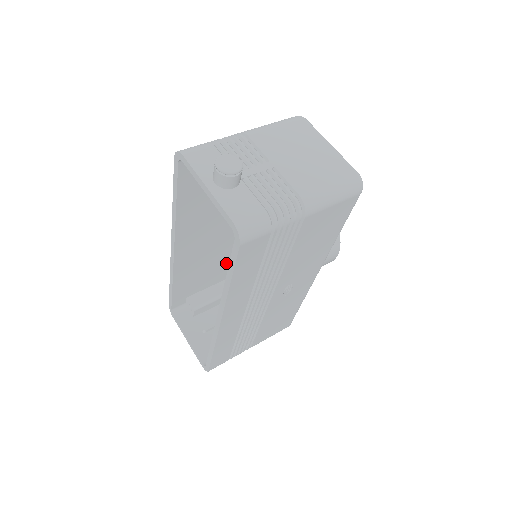
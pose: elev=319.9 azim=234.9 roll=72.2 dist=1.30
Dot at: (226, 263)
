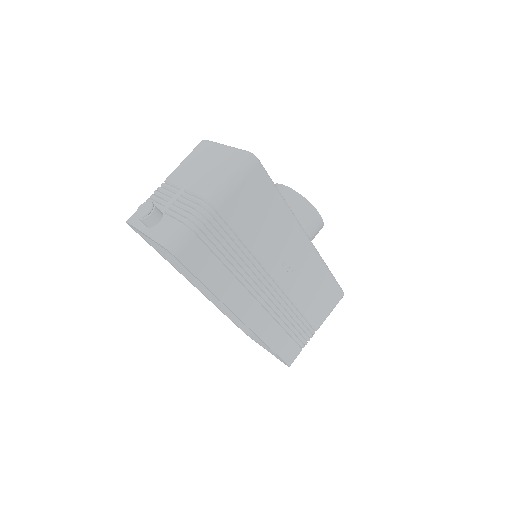
Dot at: occluded
